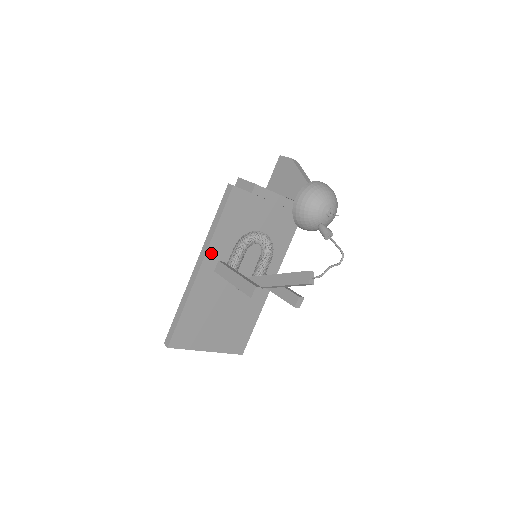
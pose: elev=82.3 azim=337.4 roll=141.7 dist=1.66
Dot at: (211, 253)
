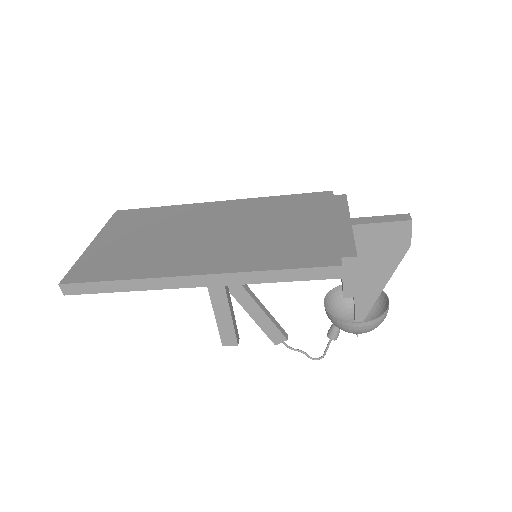
Dot at: occluded
